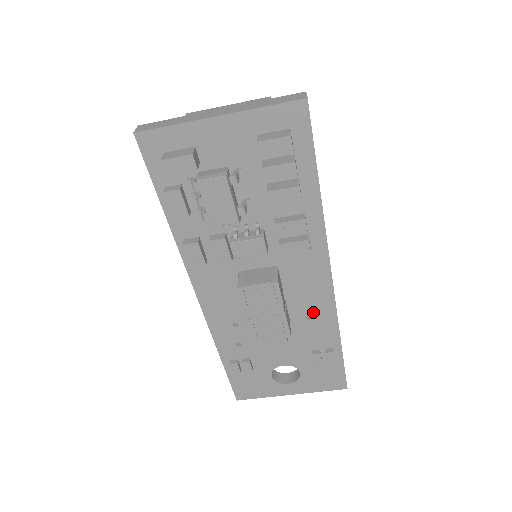
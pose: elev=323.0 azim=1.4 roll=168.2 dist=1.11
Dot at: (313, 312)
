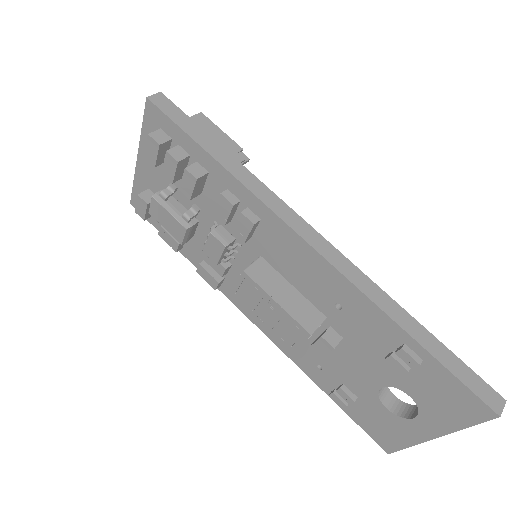
Dot at: (335, 297)
